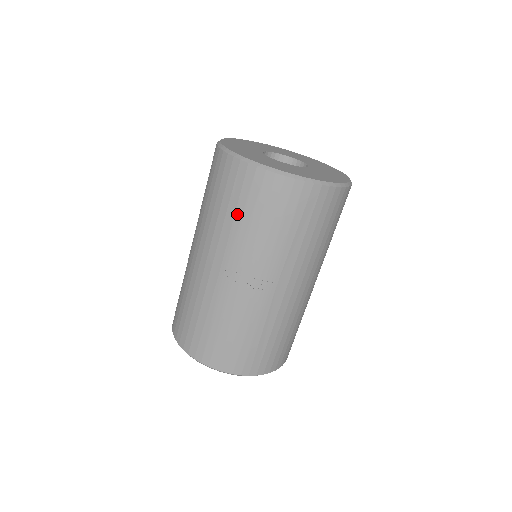
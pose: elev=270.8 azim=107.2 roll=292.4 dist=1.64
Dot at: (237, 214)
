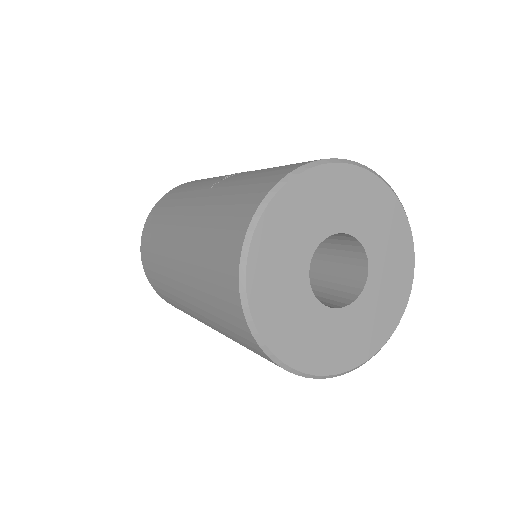
Dot at: (183, 191)
